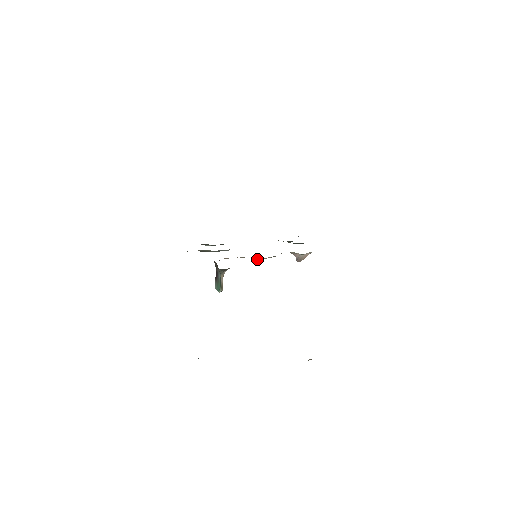
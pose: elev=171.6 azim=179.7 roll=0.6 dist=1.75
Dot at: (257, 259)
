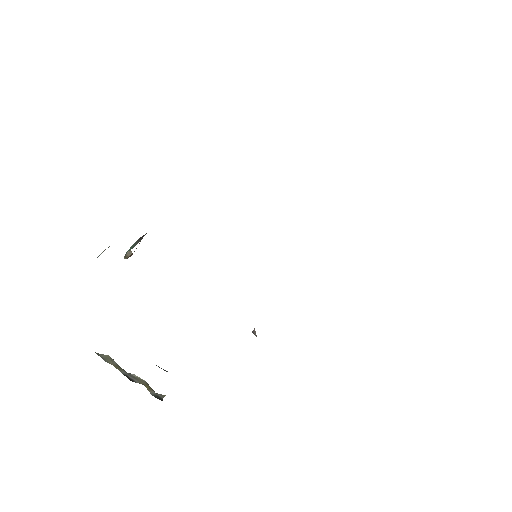
Dot at: occluded
